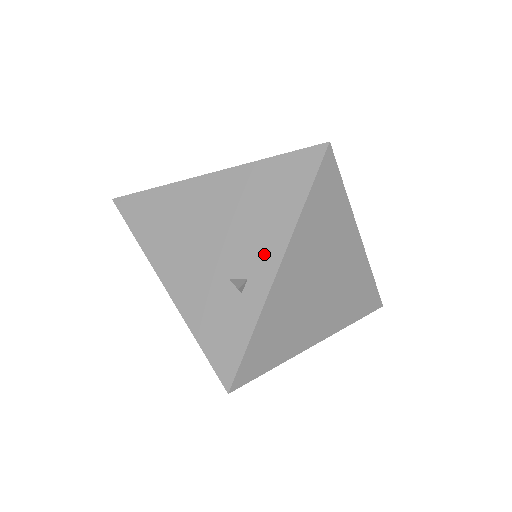
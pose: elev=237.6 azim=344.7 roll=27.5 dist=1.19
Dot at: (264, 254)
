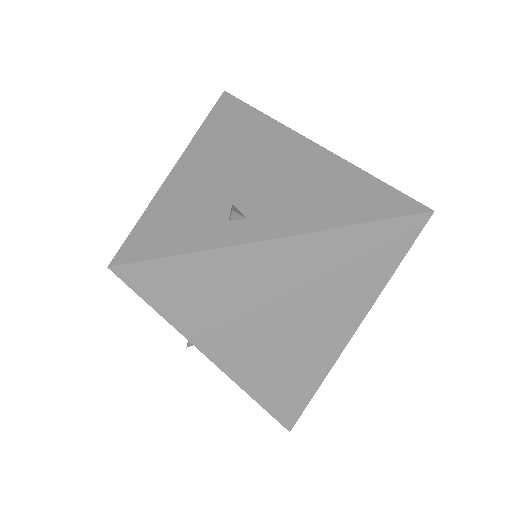
Dot at: (284, 218)
